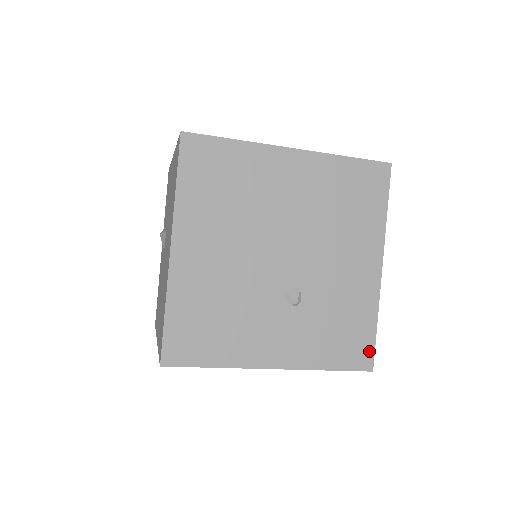
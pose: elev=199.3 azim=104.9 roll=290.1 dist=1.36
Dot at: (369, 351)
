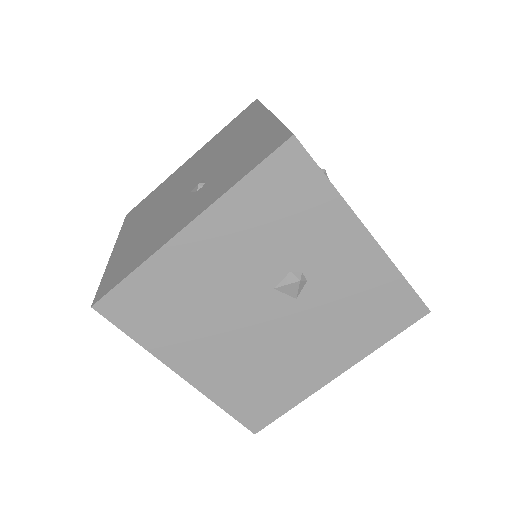
Dot at: (282, 135)
